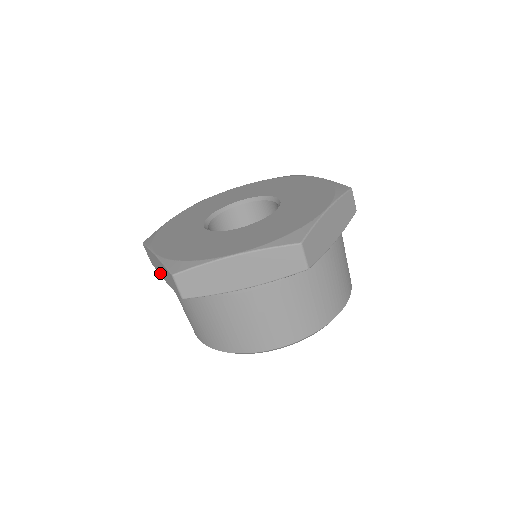
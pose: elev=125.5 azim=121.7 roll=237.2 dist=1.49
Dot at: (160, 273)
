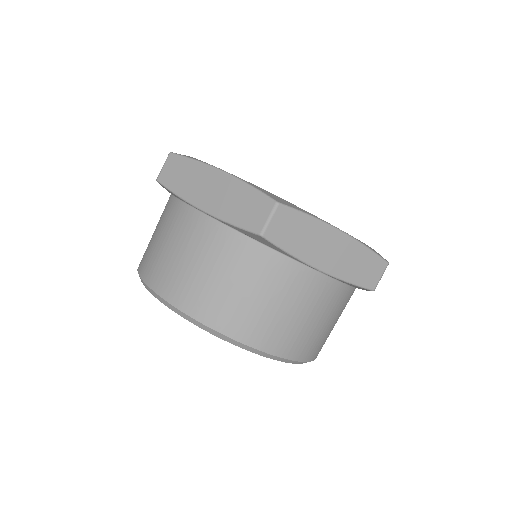
Dot at: occluded
